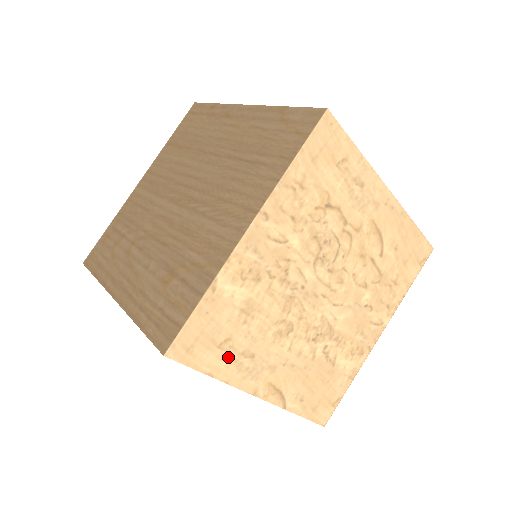
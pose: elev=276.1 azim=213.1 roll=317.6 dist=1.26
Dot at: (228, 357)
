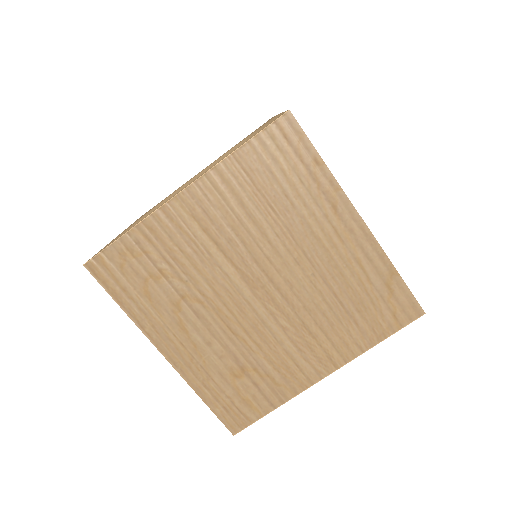
Dot at: occluded
